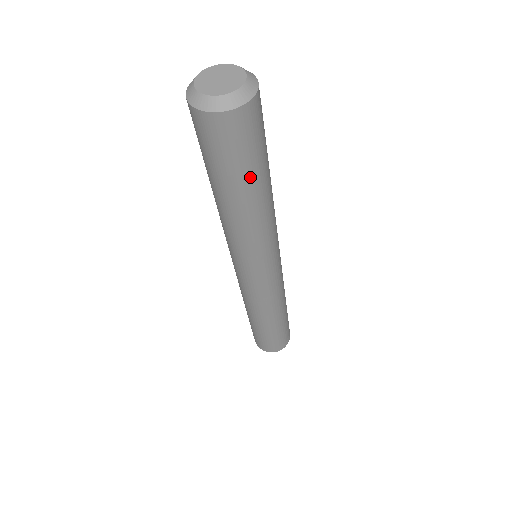
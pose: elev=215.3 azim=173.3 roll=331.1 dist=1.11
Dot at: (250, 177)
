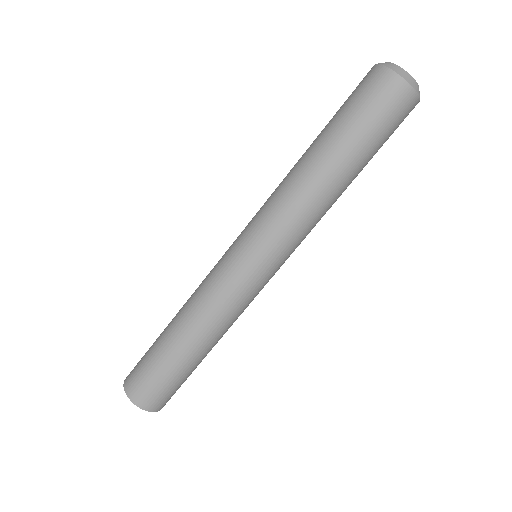
Dot at: occluded
